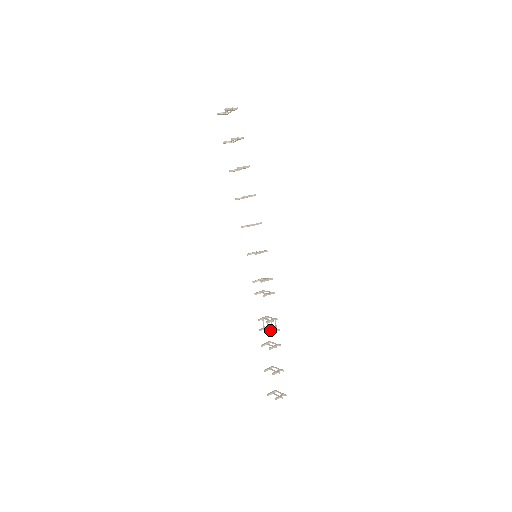
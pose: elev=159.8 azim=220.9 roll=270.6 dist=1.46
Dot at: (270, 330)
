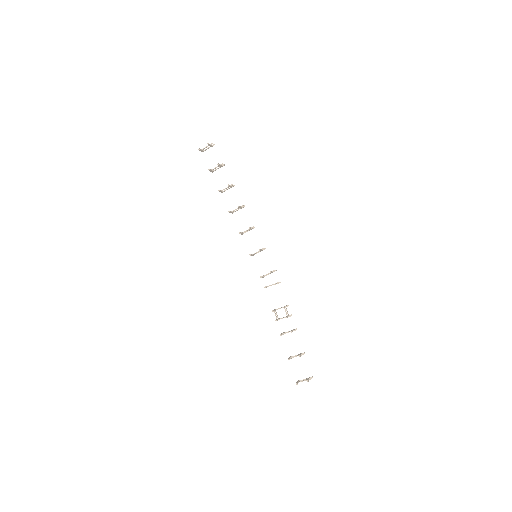
Dot at: (285, 317)
